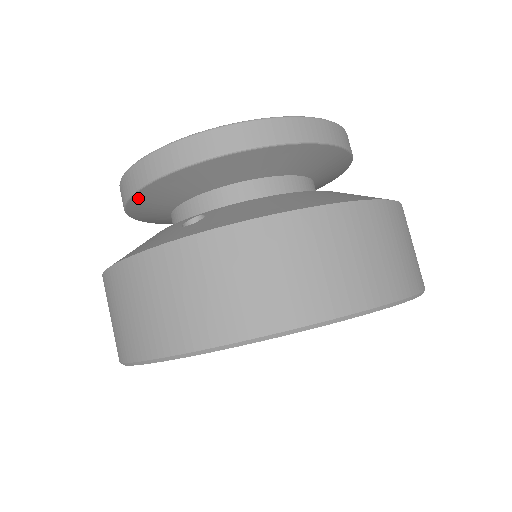
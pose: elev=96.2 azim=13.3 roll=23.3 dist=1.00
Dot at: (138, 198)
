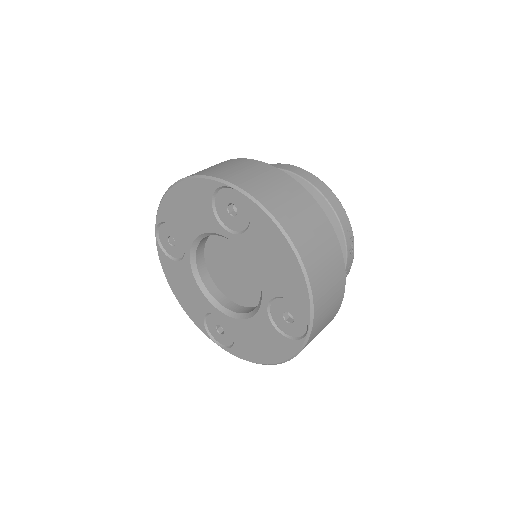
Dot at: occluded
